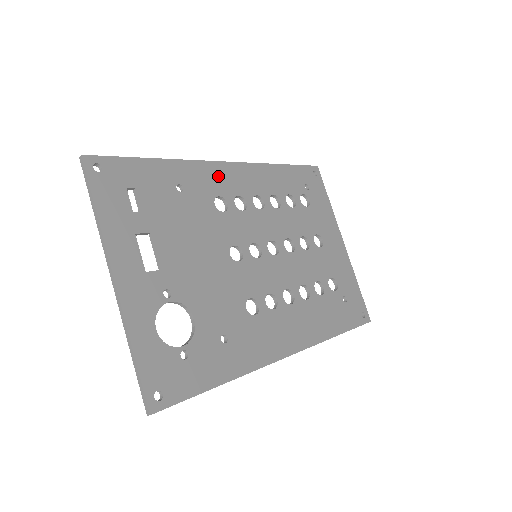
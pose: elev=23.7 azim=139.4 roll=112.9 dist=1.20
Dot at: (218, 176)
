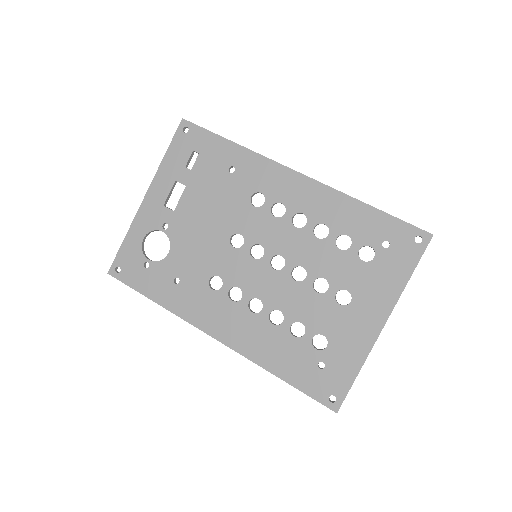
Dot at: (276, 178)
